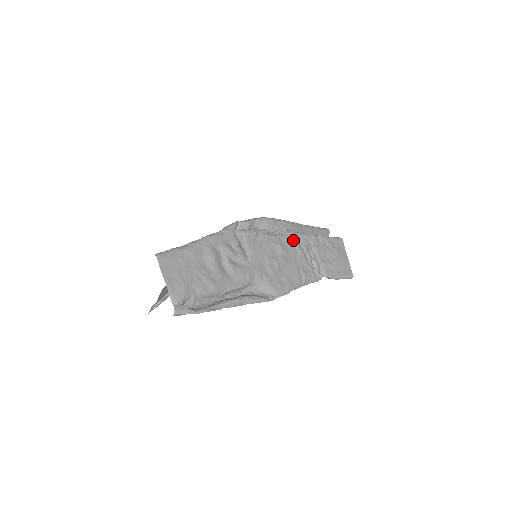
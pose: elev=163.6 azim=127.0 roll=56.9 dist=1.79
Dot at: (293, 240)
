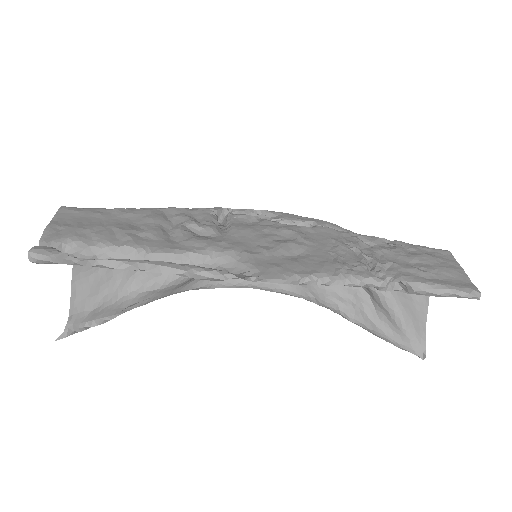
Dot at: (329, 234)
